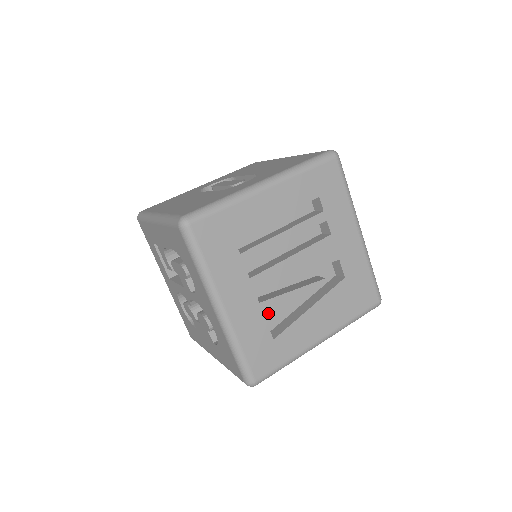
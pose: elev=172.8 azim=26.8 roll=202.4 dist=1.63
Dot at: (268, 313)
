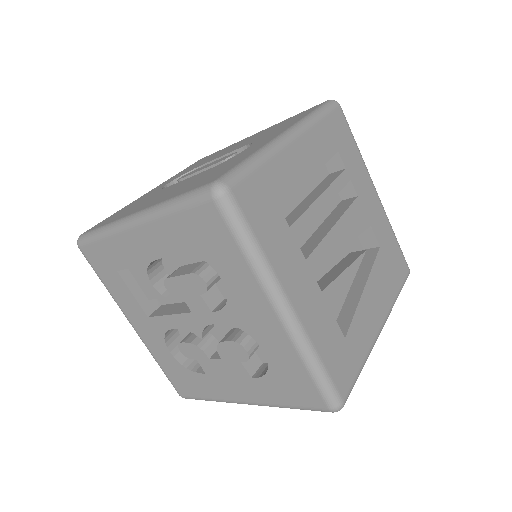
Dot at: (332, 304)
